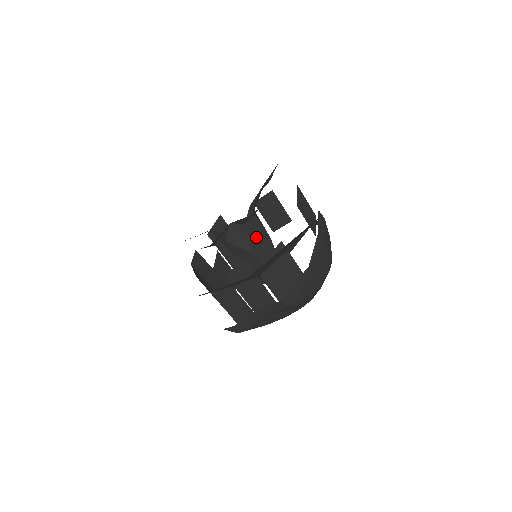
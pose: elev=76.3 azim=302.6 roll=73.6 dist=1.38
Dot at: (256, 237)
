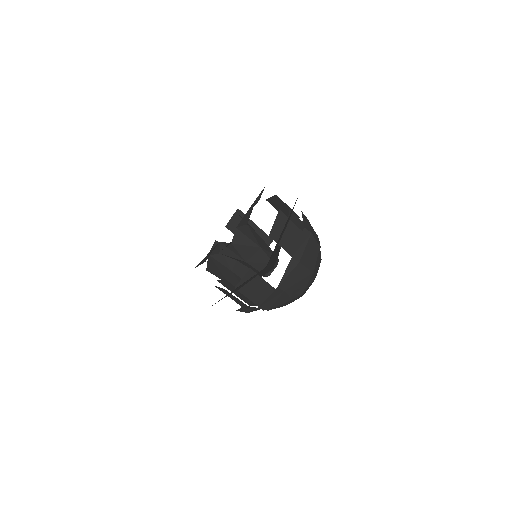
Dot at: (245, 250)
